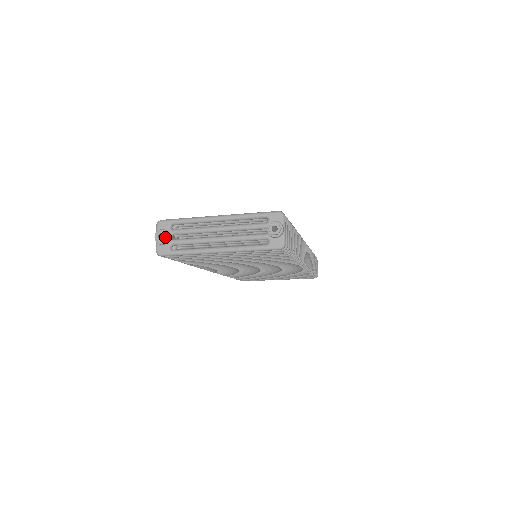
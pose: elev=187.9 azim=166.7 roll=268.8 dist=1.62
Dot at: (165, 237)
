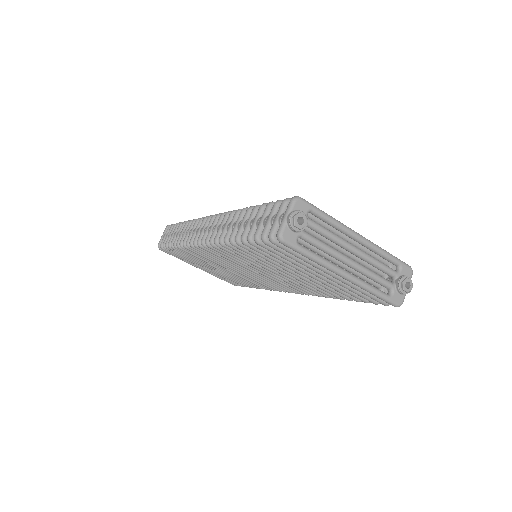
Dot at: (305, 225)
